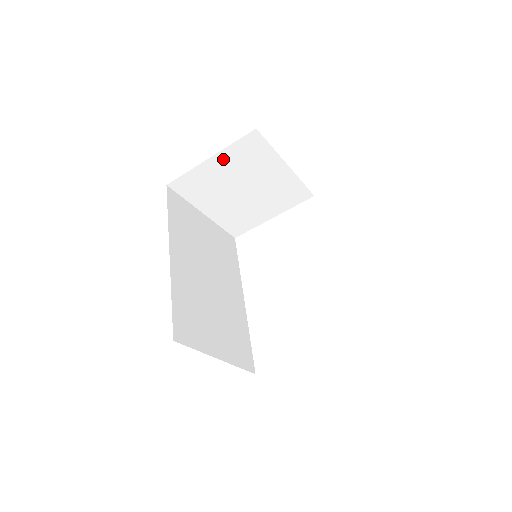
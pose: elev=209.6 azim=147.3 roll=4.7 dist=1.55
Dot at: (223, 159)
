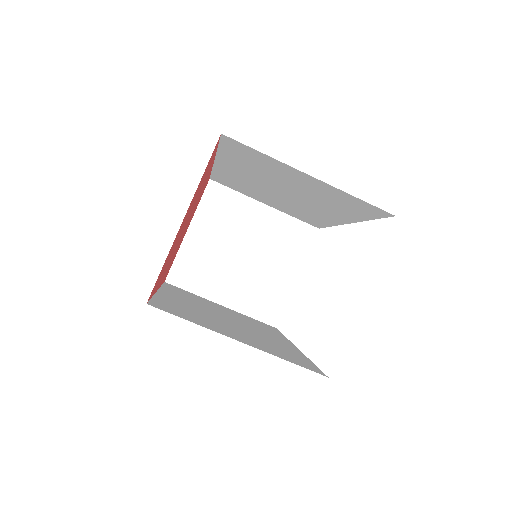
Dot at: (201, 226)
